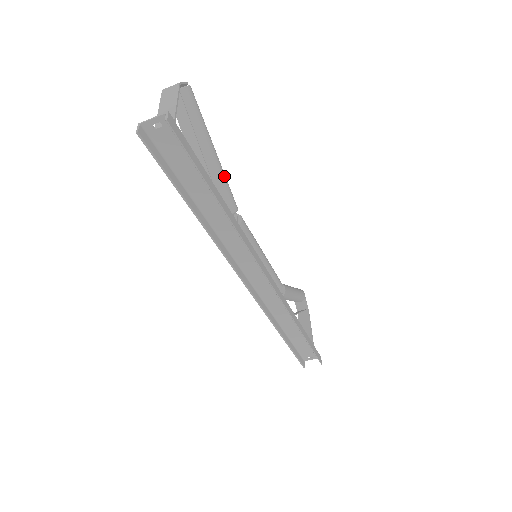
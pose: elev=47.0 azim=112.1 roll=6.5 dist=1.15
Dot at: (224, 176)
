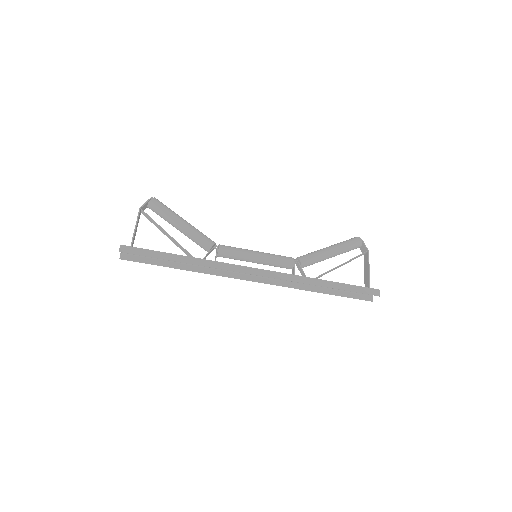
Dot at: (194, 232)
